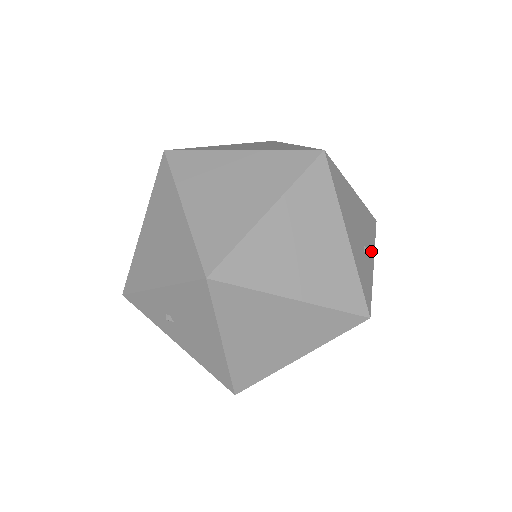
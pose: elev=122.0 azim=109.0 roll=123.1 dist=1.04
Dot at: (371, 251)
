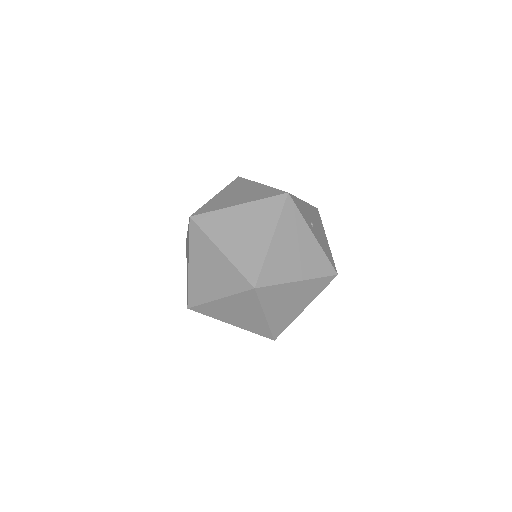
Dot at: (317, 238)
